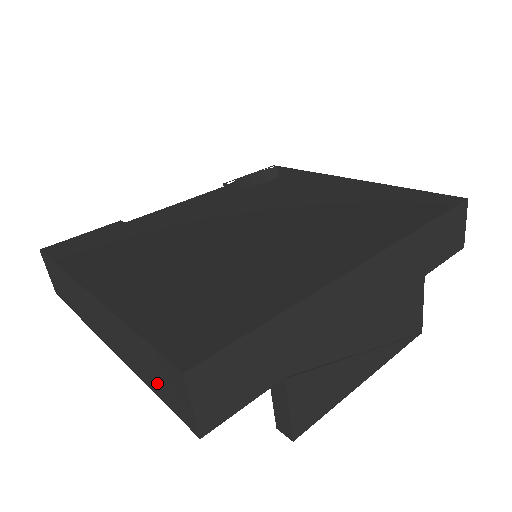
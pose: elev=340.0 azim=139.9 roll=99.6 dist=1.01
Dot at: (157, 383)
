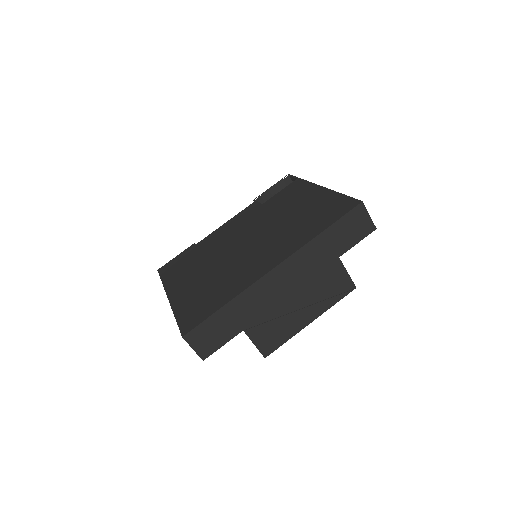
Dot at: occluded
